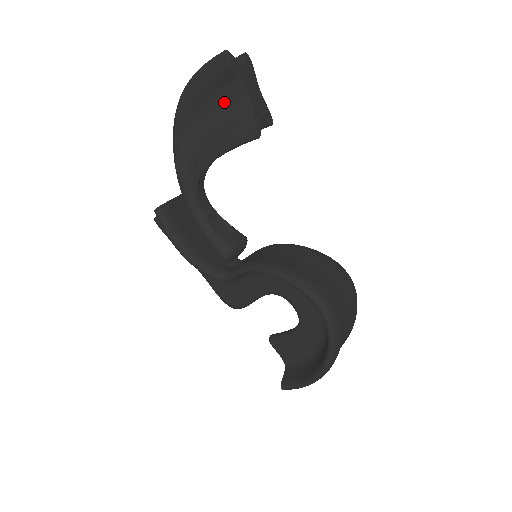
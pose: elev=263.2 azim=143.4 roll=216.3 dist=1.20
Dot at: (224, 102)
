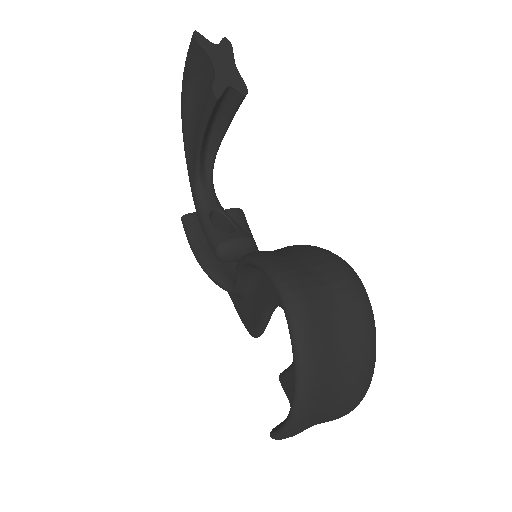
Dot at: (204, 83)
